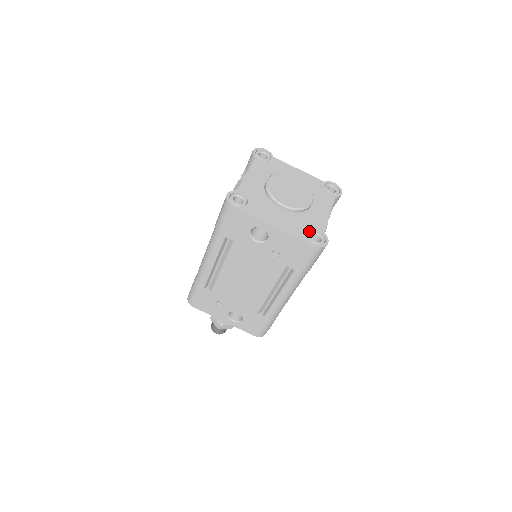
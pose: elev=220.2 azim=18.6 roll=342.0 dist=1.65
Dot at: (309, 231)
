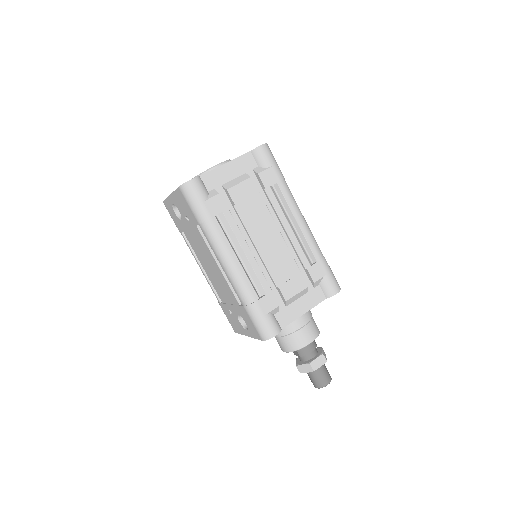
Dot at: occluded
